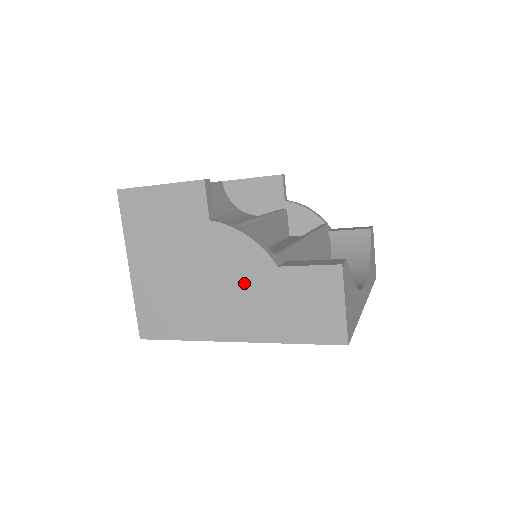
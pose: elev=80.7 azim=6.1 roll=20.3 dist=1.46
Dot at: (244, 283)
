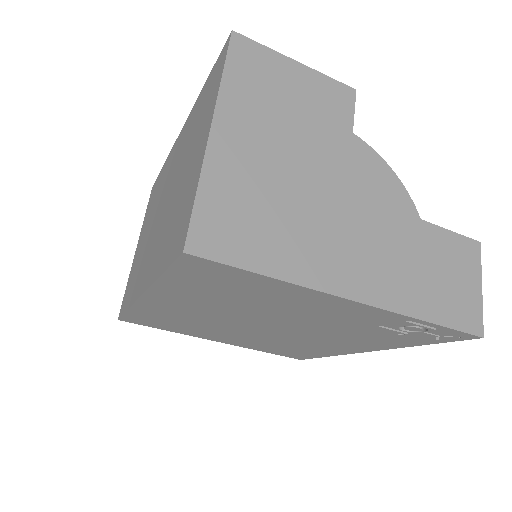
Dot at: (381, 223)
